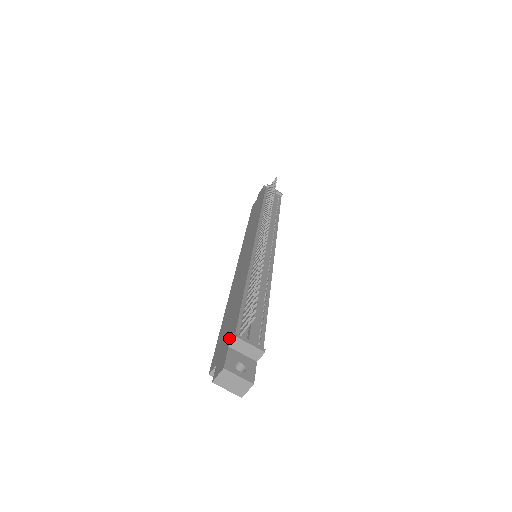
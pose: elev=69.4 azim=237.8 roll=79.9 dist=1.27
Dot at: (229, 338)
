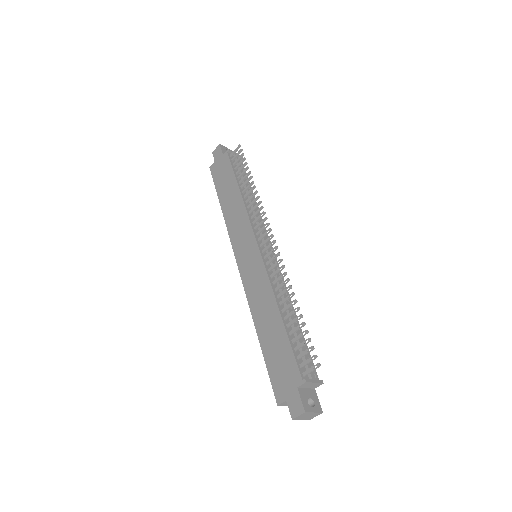
Dot at: (292, 377)
